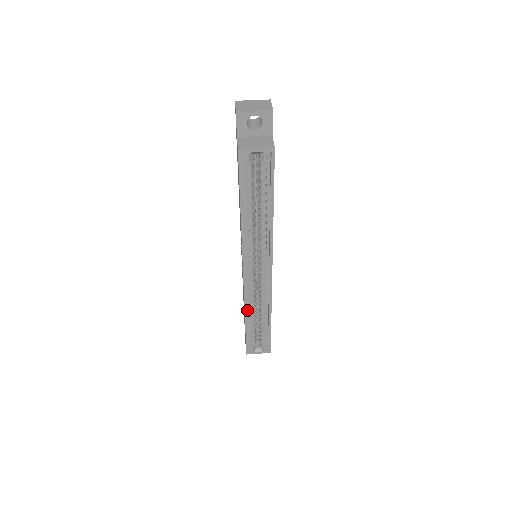
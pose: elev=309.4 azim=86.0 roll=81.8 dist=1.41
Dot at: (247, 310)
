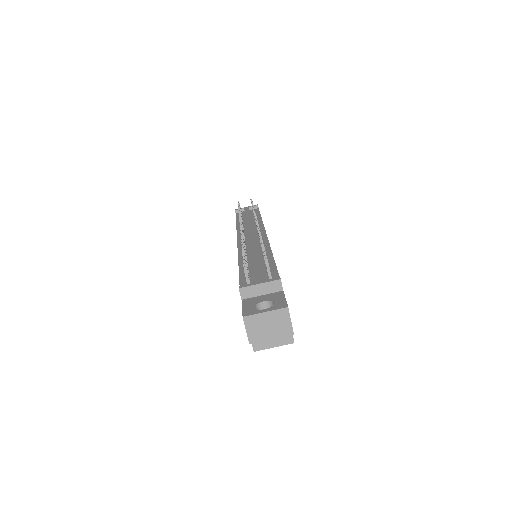
Dot at: occluded
